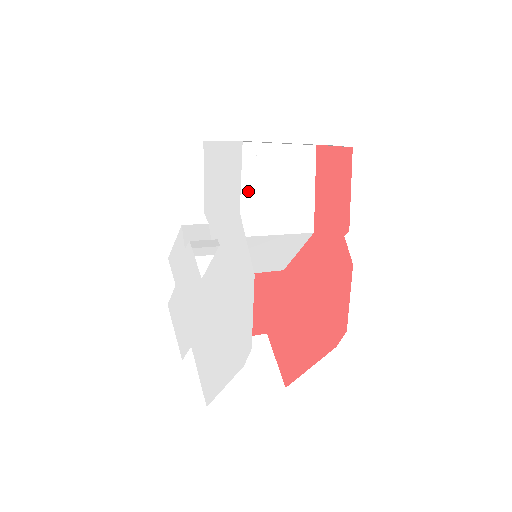
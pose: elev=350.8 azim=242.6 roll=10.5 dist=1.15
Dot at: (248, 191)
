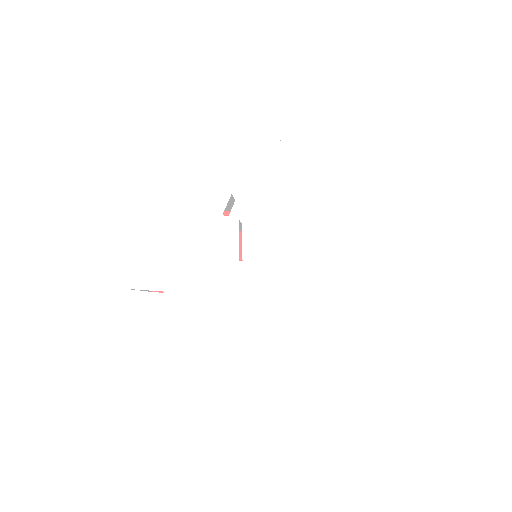
Dot at: occluded
